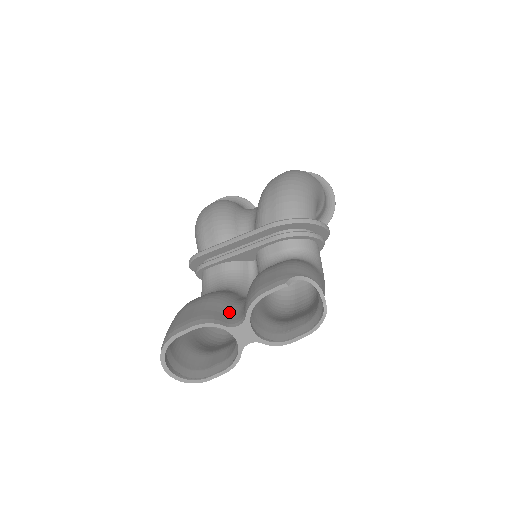
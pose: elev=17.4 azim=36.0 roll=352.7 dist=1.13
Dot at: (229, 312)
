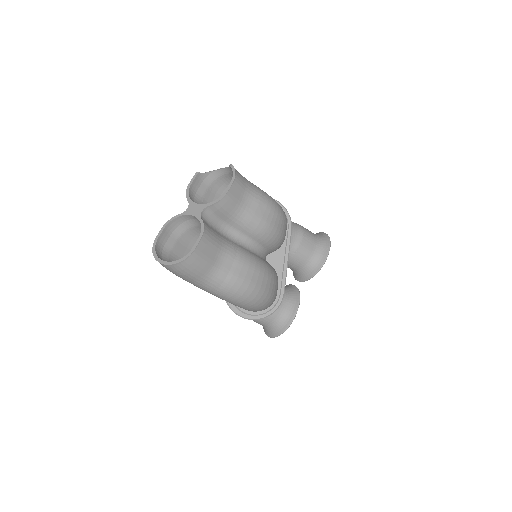
Dot at: occluded
